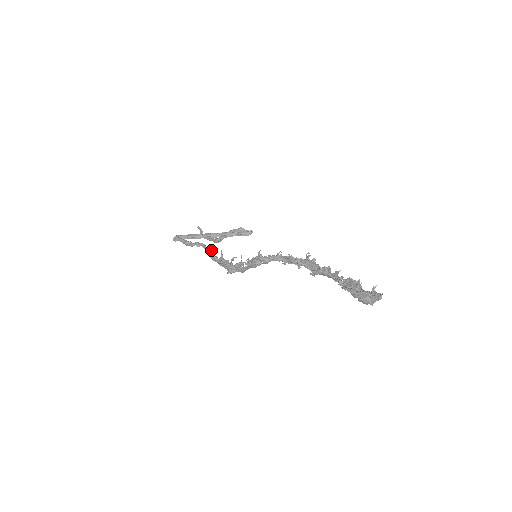
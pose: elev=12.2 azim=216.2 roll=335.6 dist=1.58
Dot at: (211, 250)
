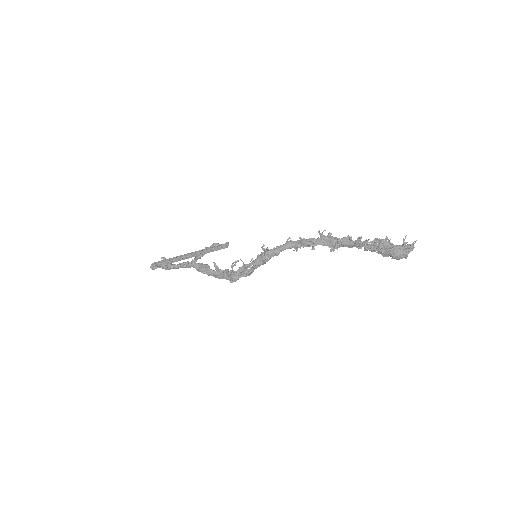
Dot at: (203, 264)
